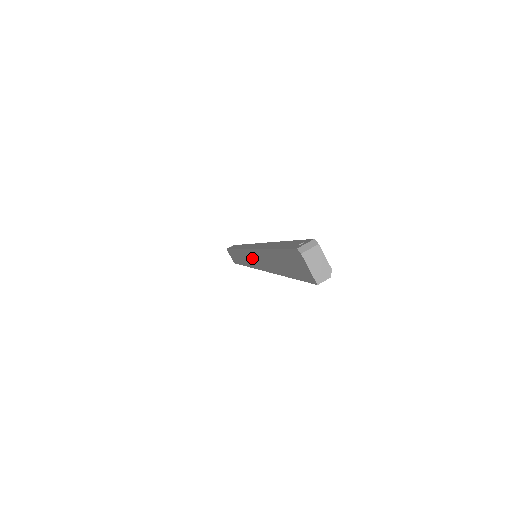
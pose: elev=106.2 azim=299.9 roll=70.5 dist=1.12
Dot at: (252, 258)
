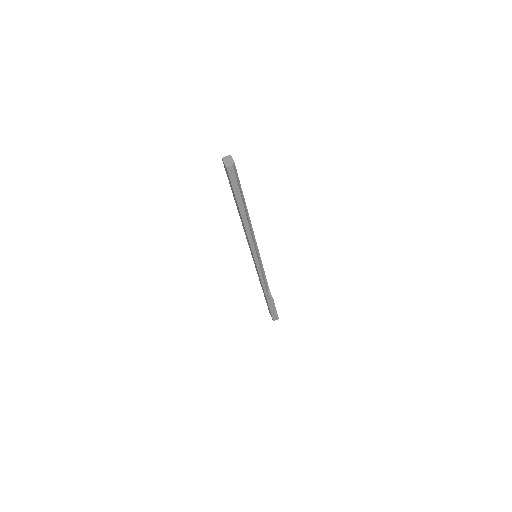
Dot at: occluded
